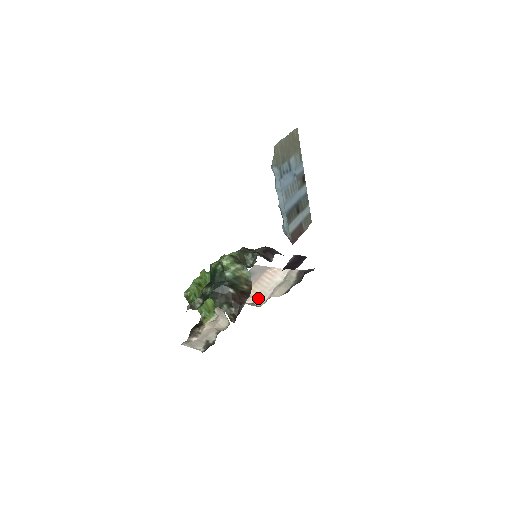
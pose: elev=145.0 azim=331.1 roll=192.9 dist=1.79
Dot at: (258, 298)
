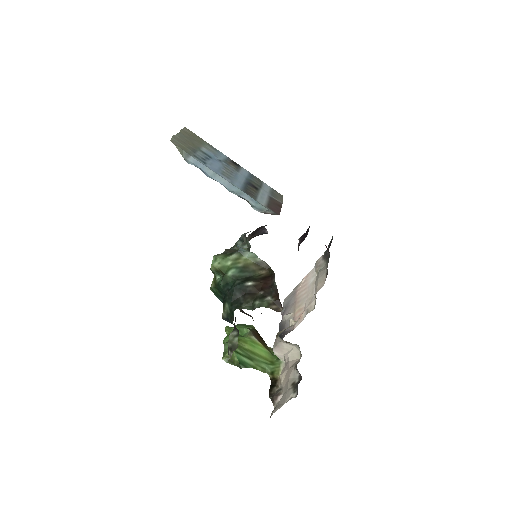
Dot at: (307, 307)
